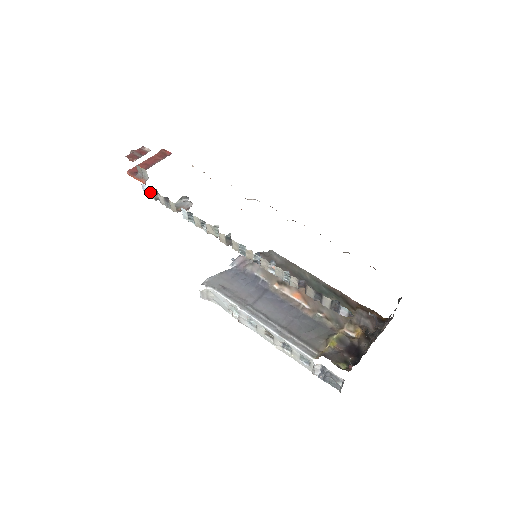
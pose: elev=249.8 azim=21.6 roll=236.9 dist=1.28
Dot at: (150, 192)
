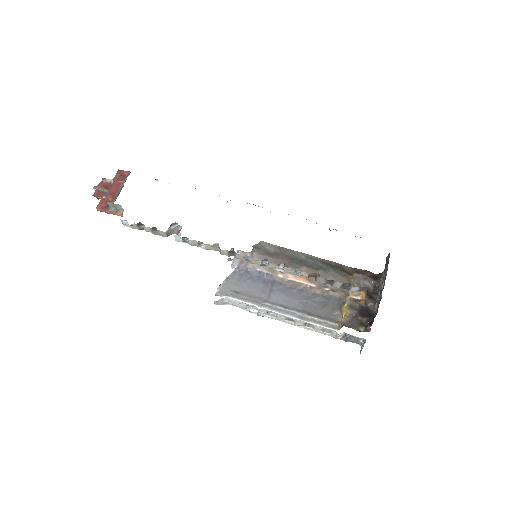
Dot at: (133, 225)
